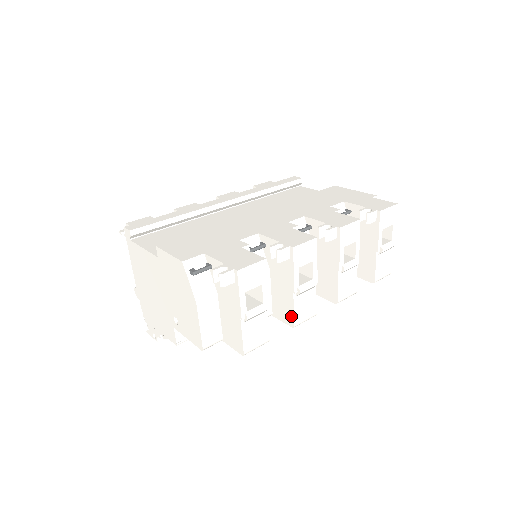
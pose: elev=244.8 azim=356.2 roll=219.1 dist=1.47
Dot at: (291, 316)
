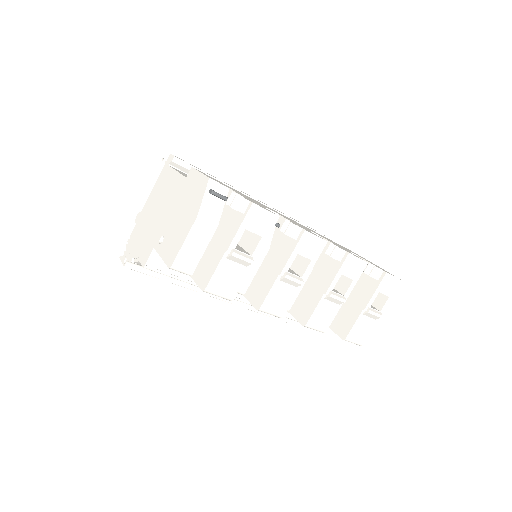
Dot at: (263, 297)
